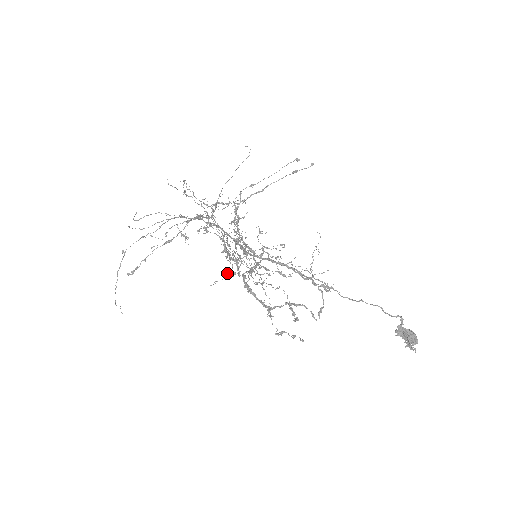
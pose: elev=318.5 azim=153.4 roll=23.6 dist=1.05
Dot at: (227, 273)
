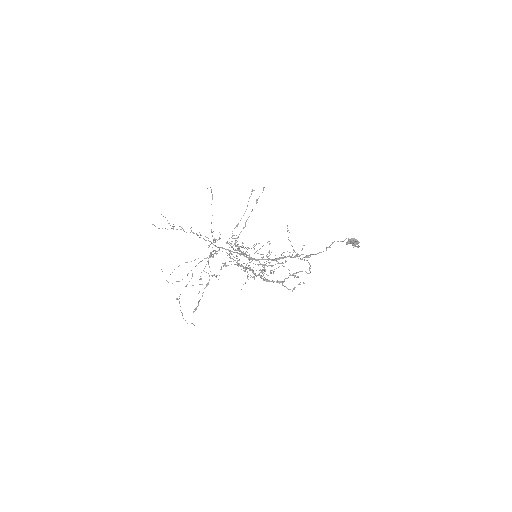
Dot at: occluded
